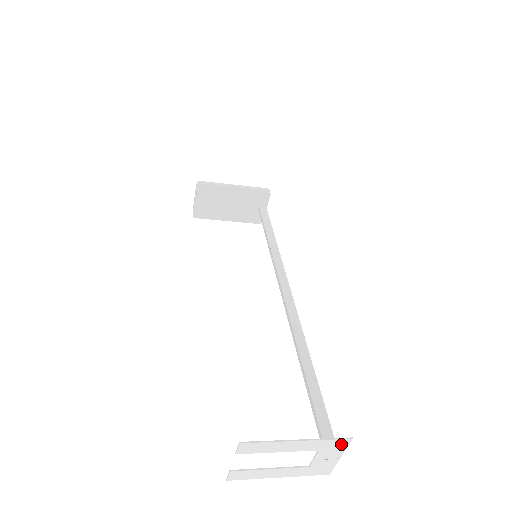
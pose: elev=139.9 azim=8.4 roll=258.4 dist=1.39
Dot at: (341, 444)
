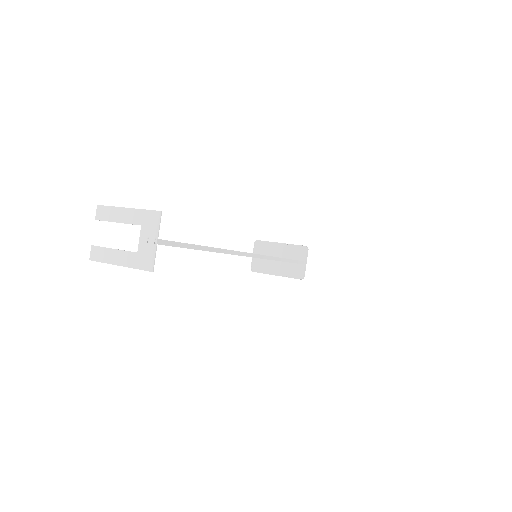
Dot at: (155, 219)
